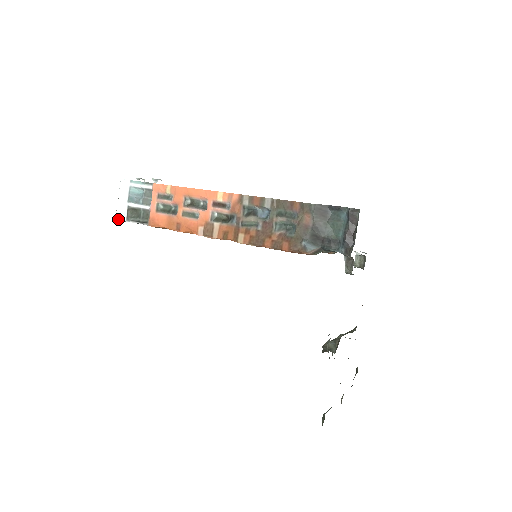
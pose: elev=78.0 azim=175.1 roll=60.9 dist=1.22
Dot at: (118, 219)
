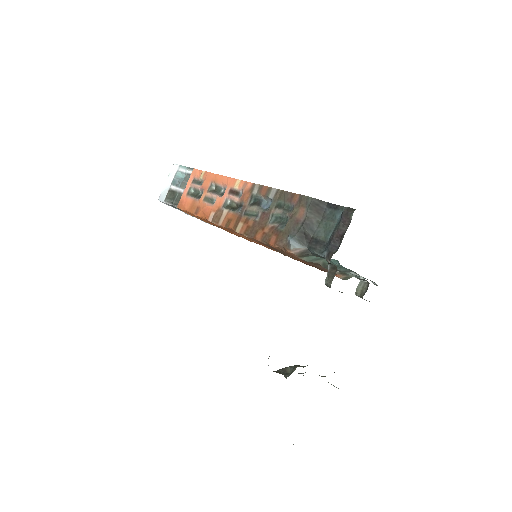
Dot at: (159, 199)
